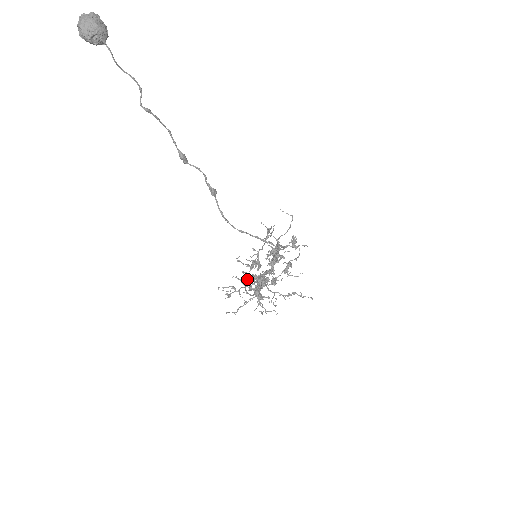
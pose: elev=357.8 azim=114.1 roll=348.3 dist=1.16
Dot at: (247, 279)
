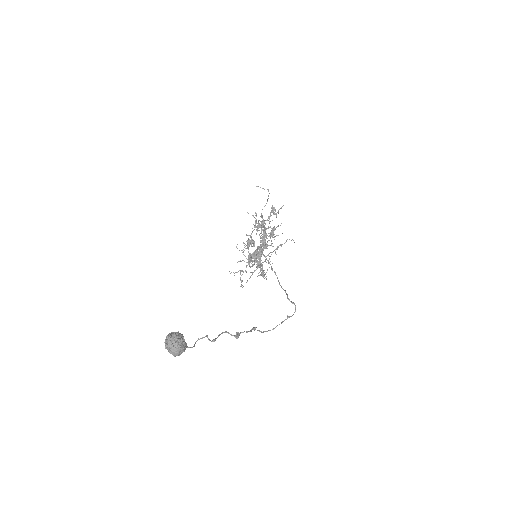
Dot at: (248, 259)
